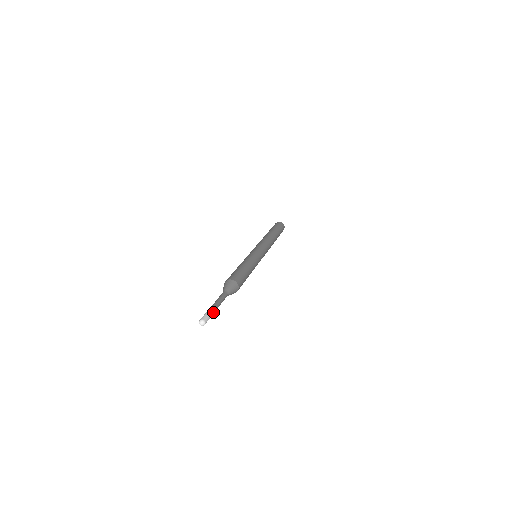
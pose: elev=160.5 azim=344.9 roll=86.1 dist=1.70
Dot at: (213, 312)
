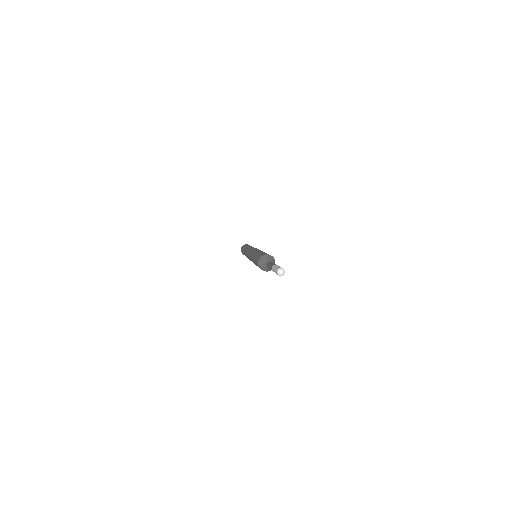
Dot at: occluded
